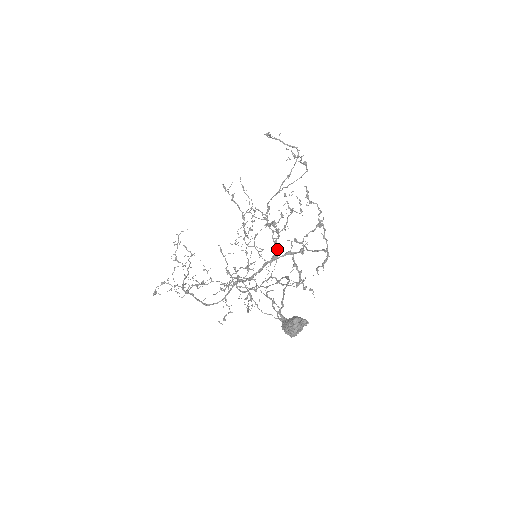
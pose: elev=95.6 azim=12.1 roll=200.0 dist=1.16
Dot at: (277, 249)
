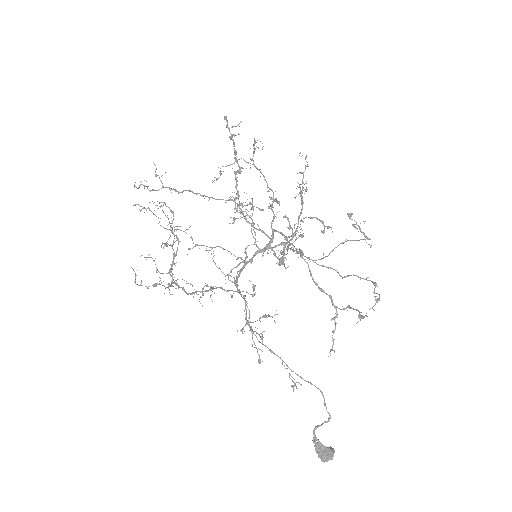
Dot at: (273, 238)
